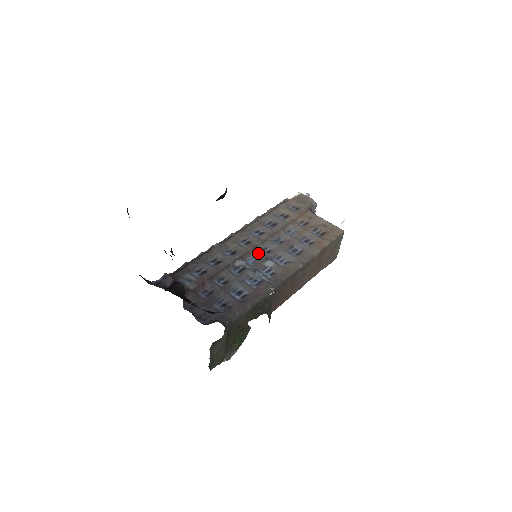
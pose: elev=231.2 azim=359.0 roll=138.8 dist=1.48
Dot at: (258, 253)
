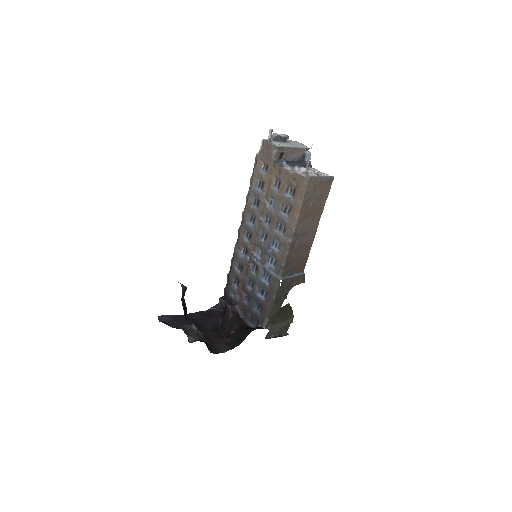
Dot at: (259, 244)
